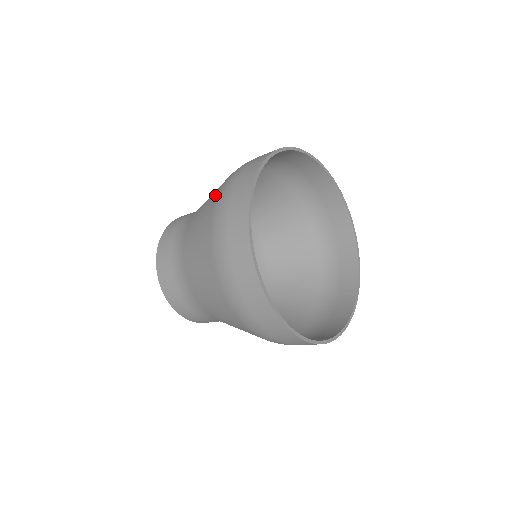
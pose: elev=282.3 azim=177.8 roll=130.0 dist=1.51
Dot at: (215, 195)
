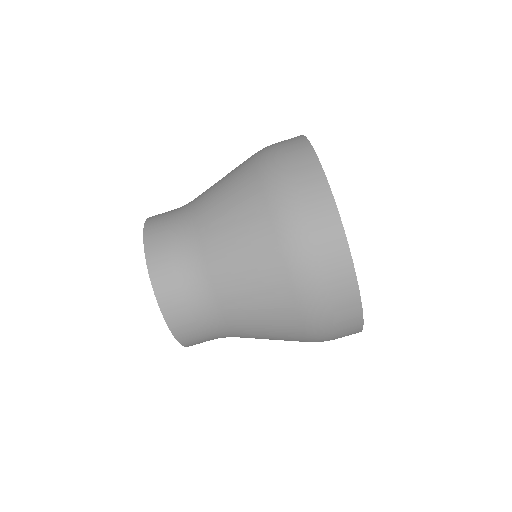
Dot at: (247, 159)
